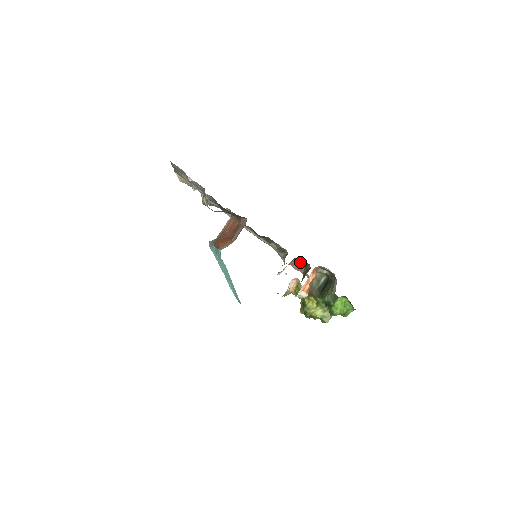
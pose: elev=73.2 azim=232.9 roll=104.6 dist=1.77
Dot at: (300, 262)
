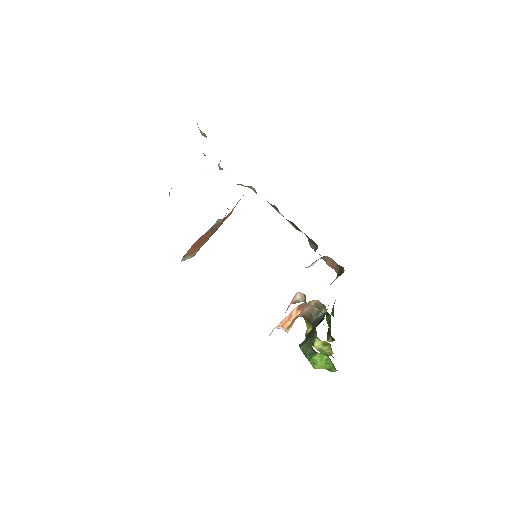
Dot at: occluded
